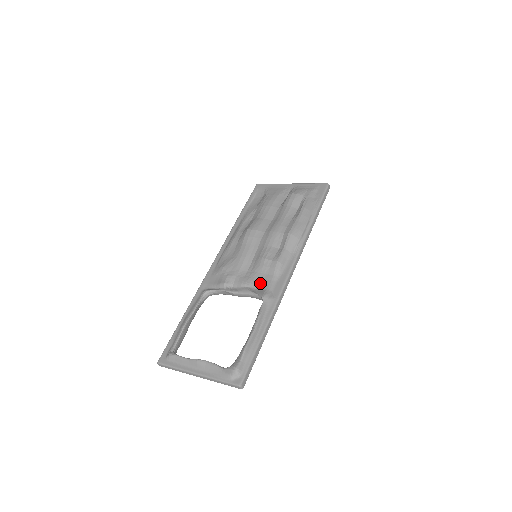
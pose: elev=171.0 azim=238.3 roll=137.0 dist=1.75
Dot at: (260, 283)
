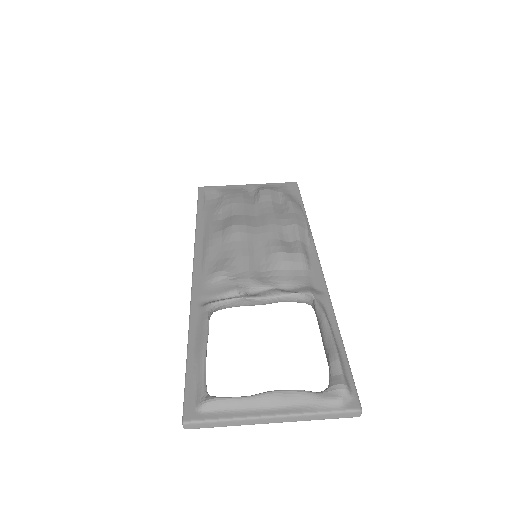
Dot at: (290, 281)
